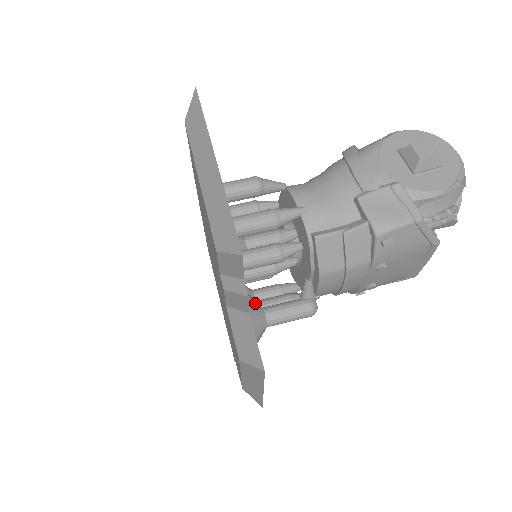
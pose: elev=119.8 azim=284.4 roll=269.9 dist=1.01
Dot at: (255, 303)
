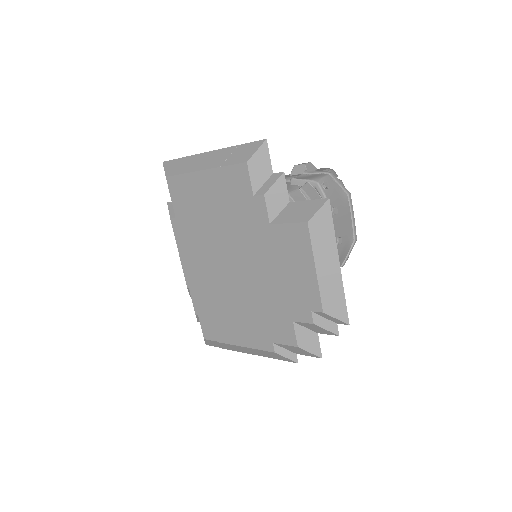
Dot at: occluded
